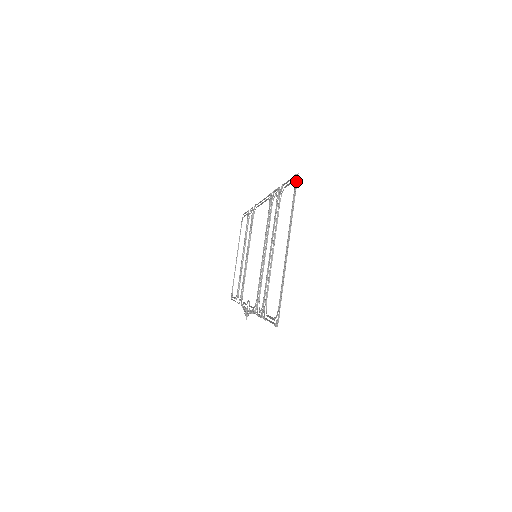
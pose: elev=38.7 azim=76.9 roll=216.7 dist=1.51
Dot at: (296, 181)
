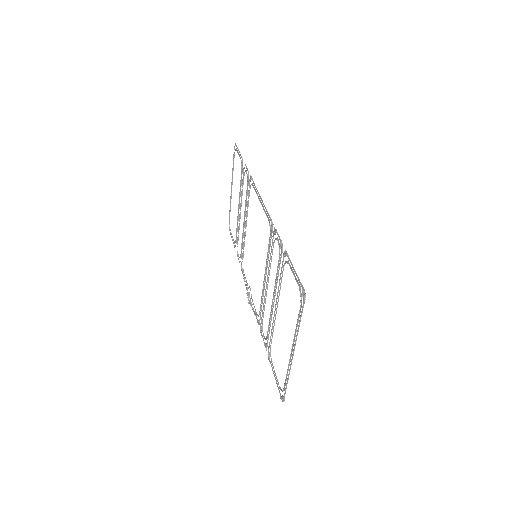
Dot at: (303, 301)
